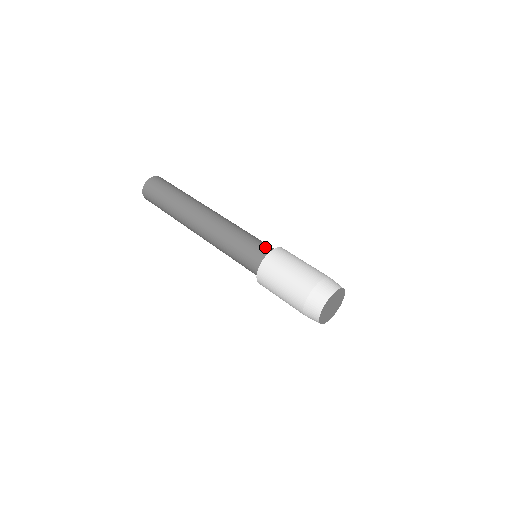
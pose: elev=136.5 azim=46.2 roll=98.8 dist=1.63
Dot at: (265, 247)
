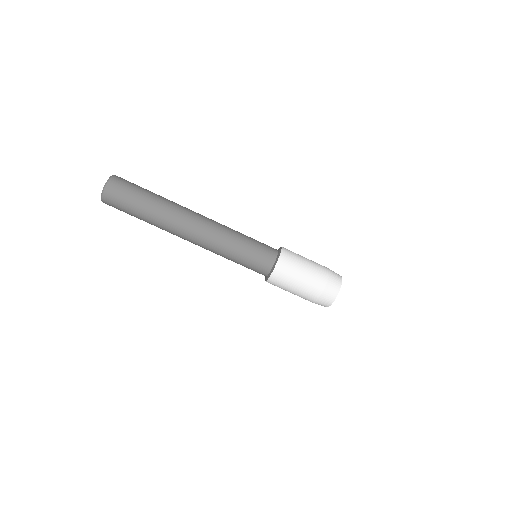
Dot at: (265, 260)
